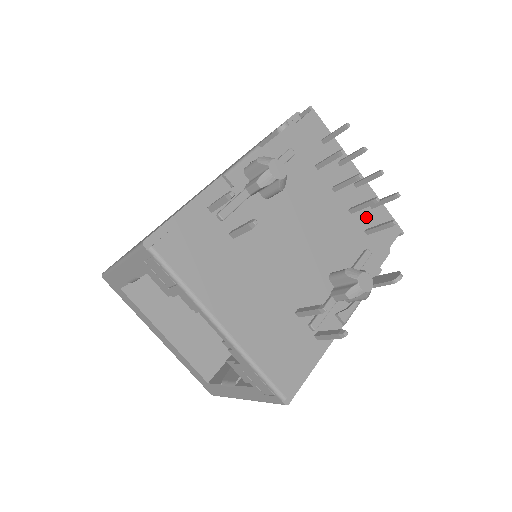
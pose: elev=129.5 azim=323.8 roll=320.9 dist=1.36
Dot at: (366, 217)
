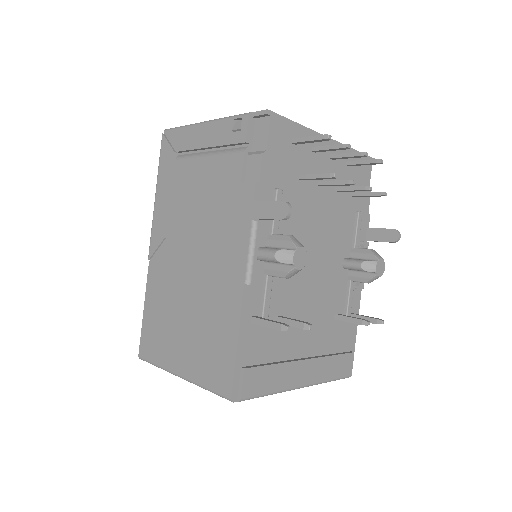
Dot at: occluded
